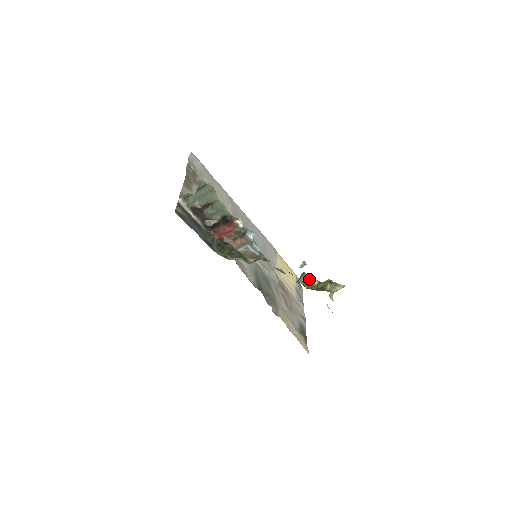
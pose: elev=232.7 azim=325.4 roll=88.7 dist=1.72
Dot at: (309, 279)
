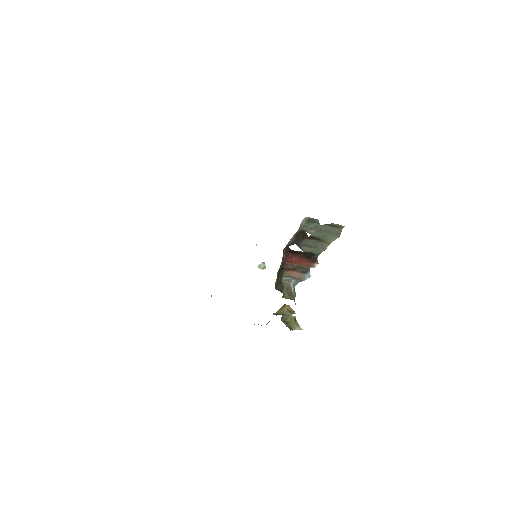
Dot at: occluded
